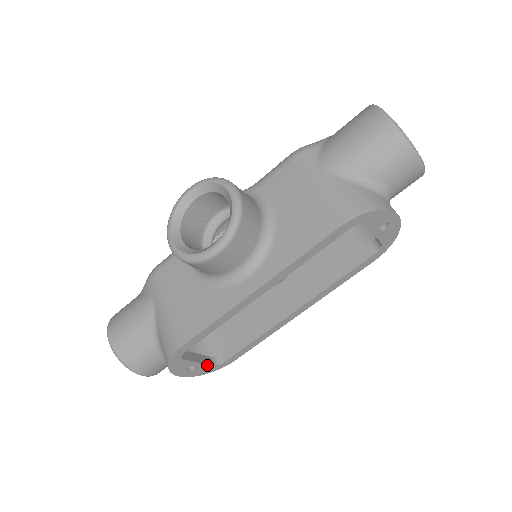
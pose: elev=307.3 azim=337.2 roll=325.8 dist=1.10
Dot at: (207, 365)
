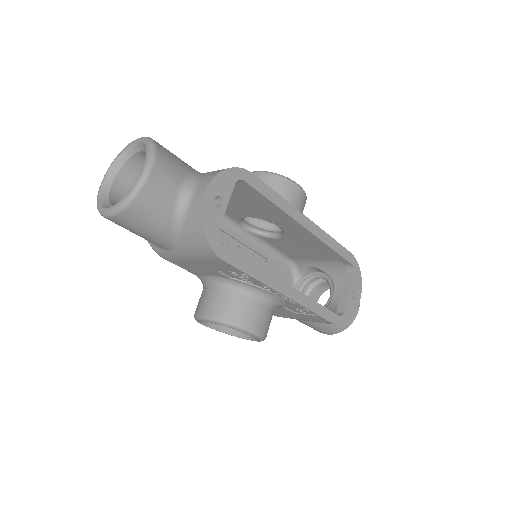
Dot at: (220, 222)
